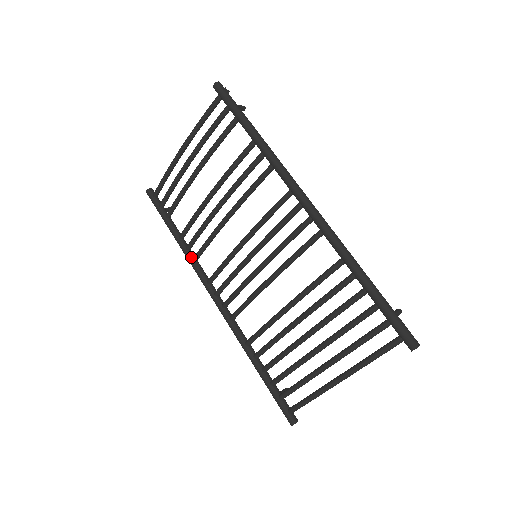
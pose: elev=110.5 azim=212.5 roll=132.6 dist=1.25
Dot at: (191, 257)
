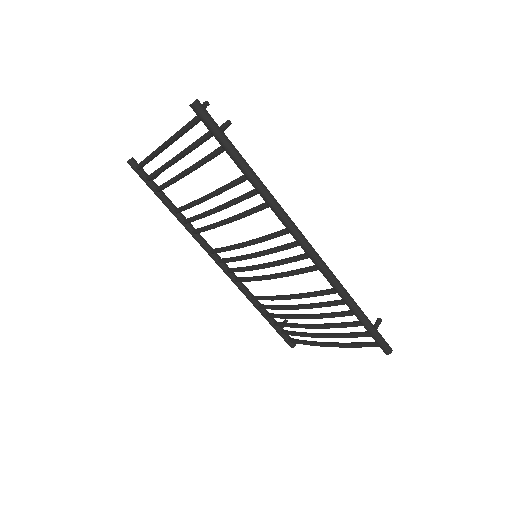
Dot at: (190, 230)
